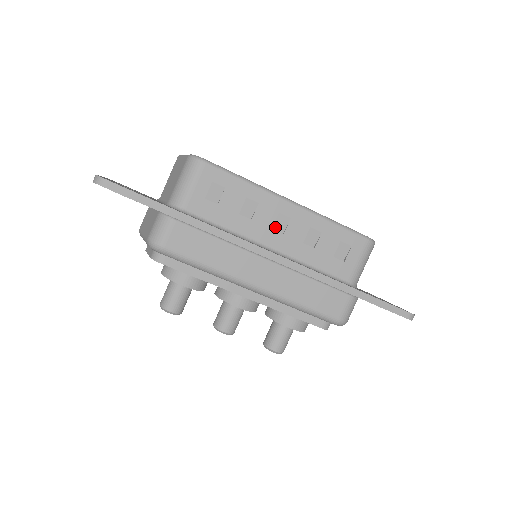
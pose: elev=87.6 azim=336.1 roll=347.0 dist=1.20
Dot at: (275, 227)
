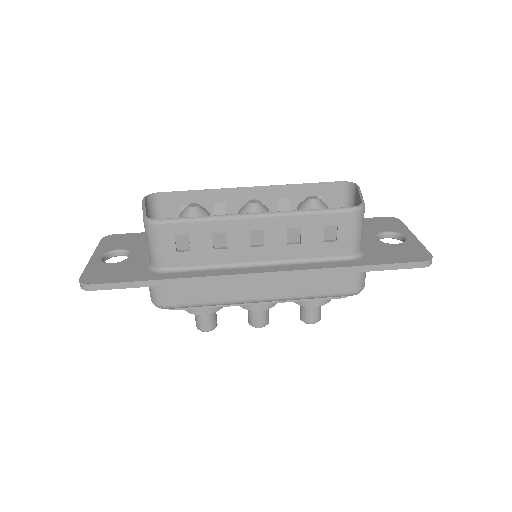
Dot at: (253, 243)
